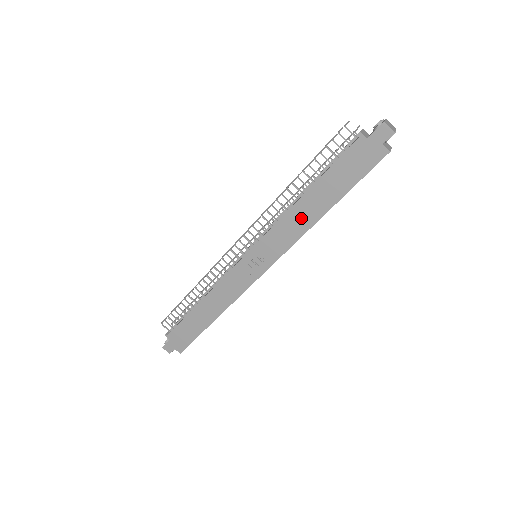
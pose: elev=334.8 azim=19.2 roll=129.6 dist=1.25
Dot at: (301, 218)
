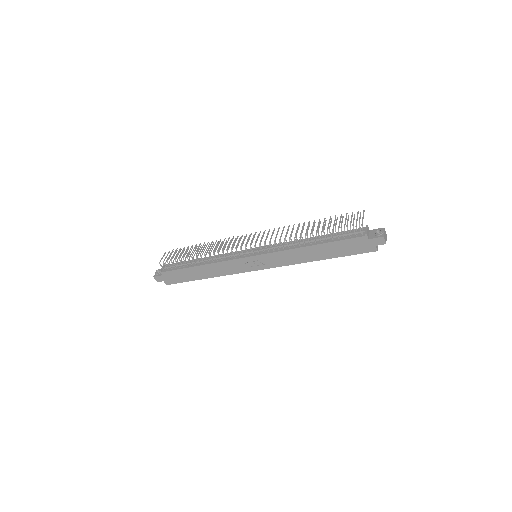
Dot at: (302, 256)
